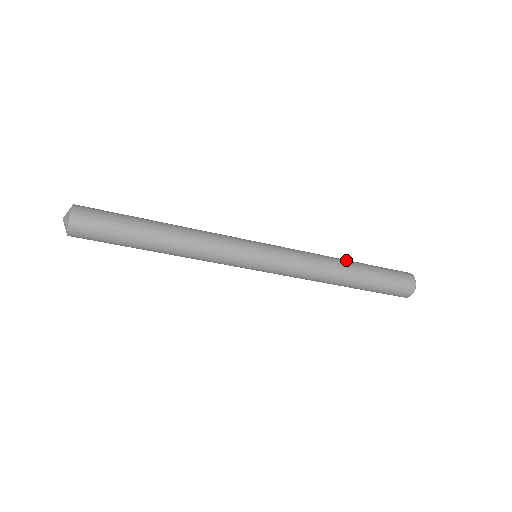
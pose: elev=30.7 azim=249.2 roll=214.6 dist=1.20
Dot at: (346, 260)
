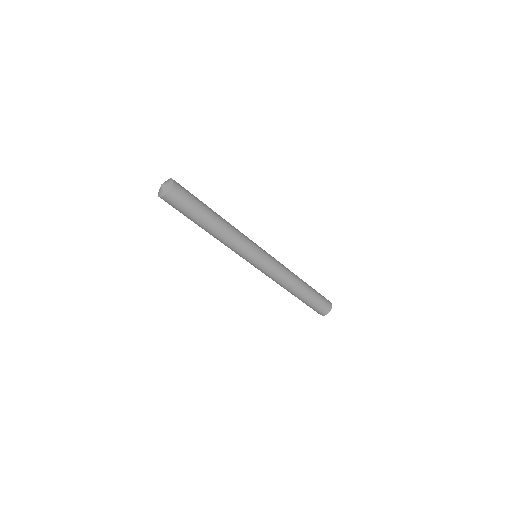
Dot at: occluded
